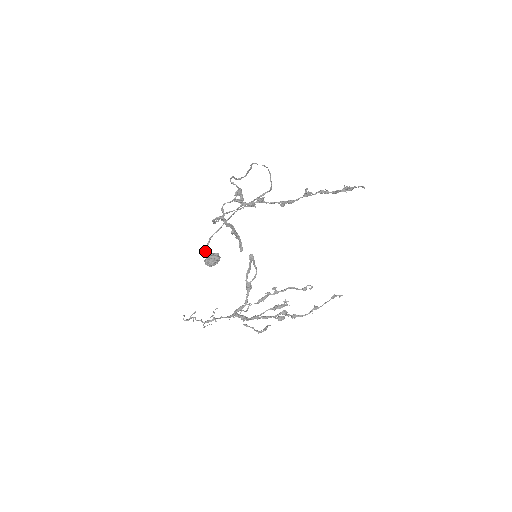
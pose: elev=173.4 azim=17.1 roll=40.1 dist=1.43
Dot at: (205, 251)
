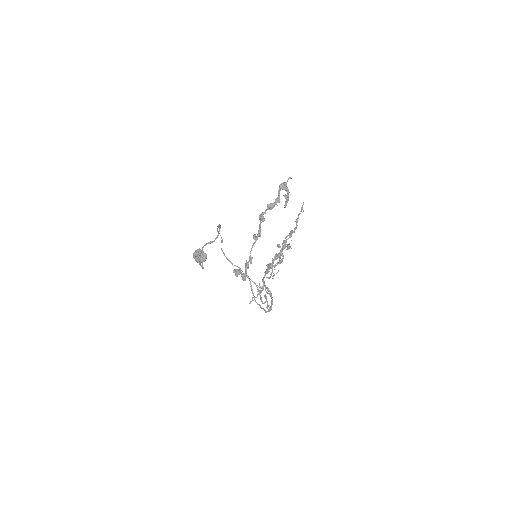
Dot at: occluded
